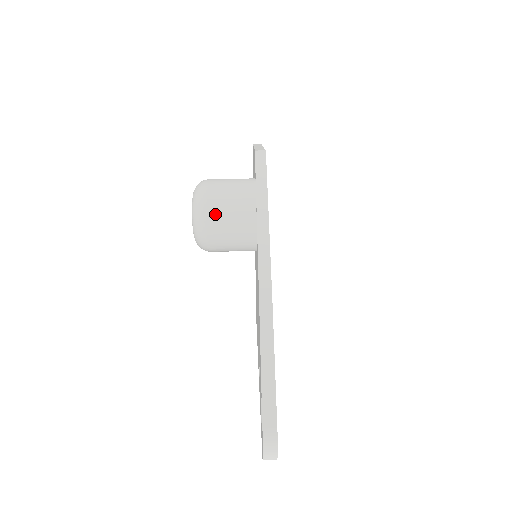
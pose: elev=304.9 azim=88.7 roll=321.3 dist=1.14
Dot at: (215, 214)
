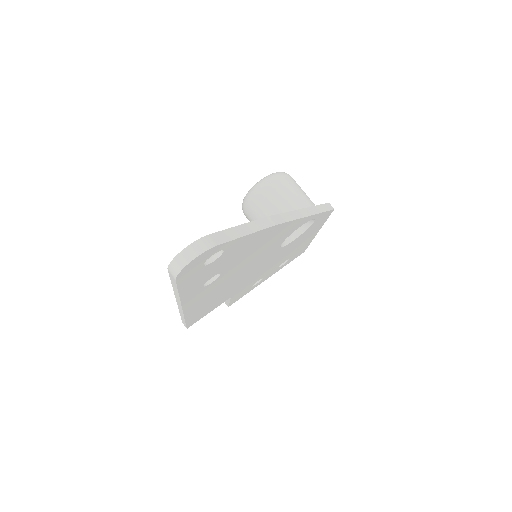
Dot at: (283, 185)
